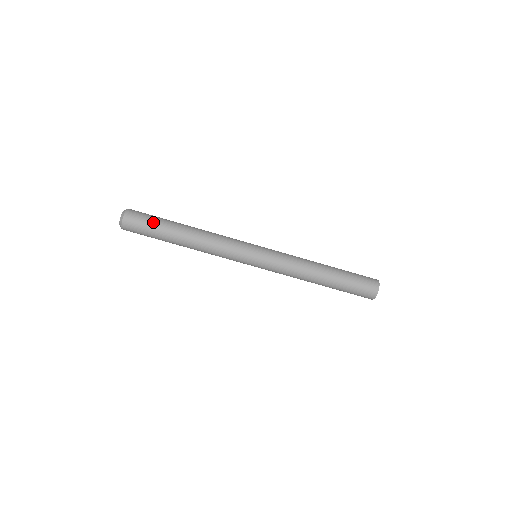
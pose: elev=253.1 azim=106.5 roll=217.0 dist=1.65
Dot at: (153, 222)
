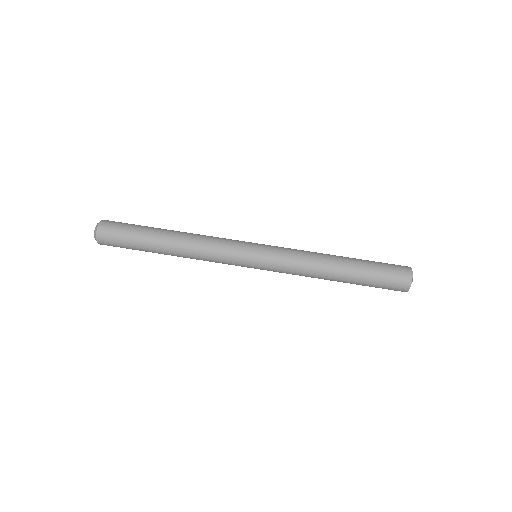
Dot at: (131, 230)
